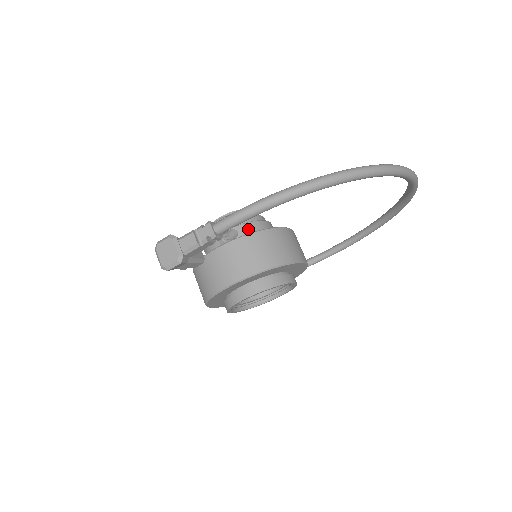
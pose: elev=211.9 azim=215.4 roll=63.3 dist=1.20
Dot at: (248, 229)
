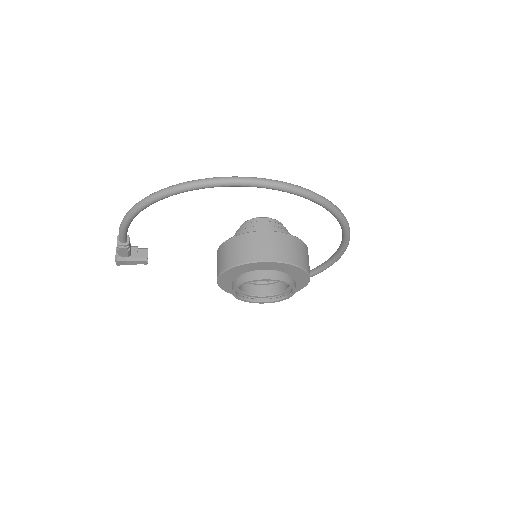
Dot at: occluded
